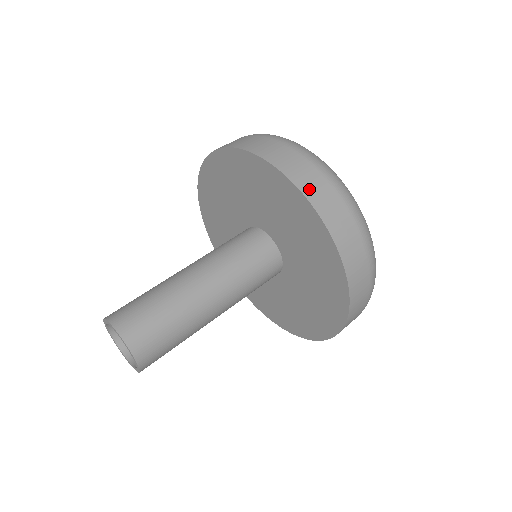
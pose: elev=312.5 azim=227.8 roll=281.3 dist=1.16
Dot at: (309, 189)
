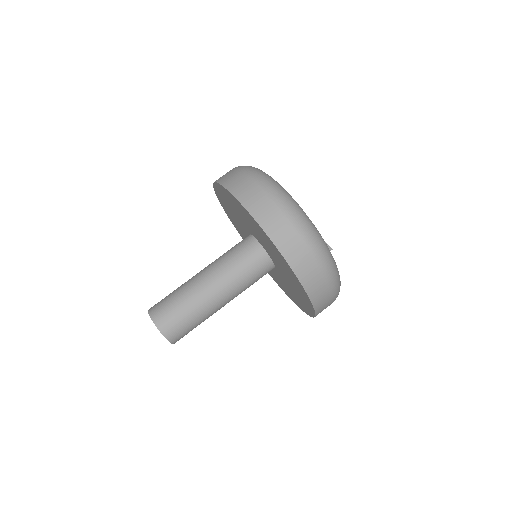
Dot at: (258, 213)
